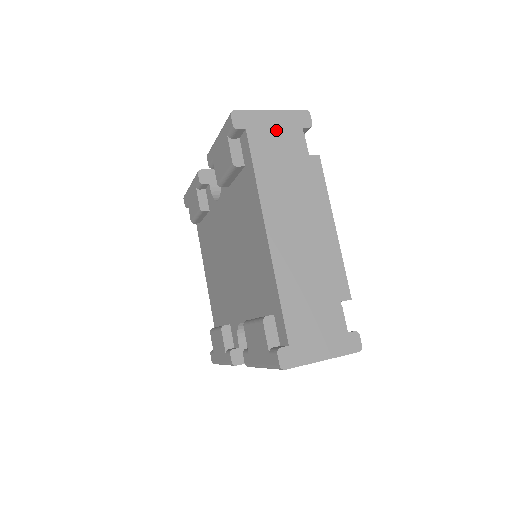
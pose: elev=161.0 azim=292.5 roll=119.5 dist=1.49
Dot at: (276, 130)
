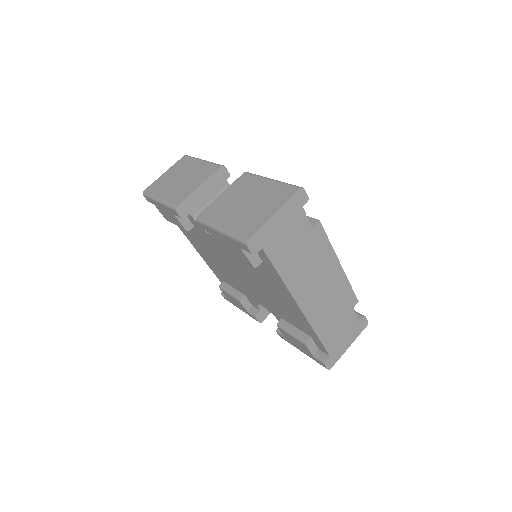
Dot at: (284, 228)
